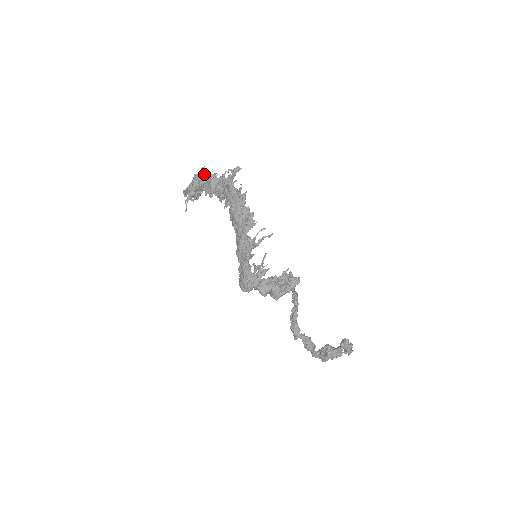
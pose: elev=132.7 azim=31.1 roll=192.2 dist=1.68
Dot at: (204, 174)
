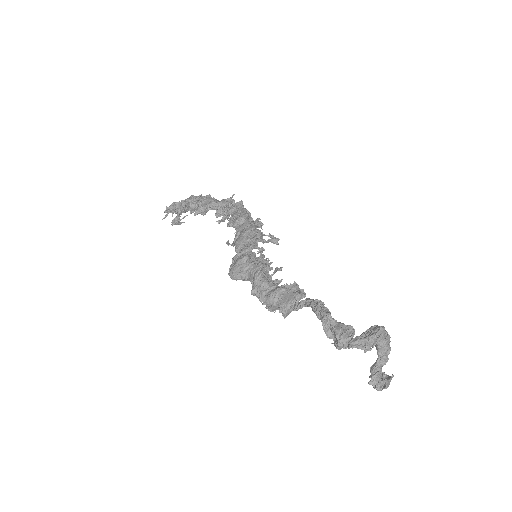
Dot at: occluded
